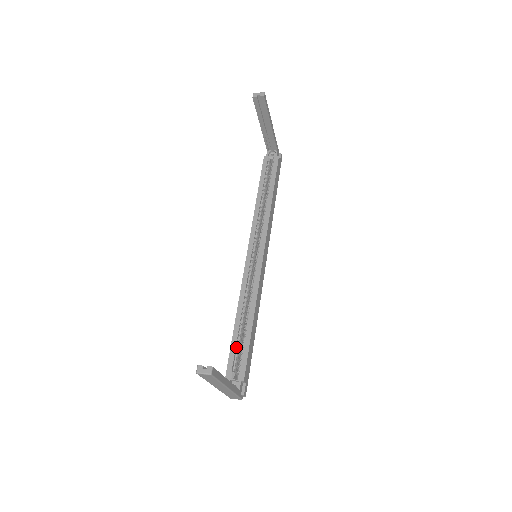
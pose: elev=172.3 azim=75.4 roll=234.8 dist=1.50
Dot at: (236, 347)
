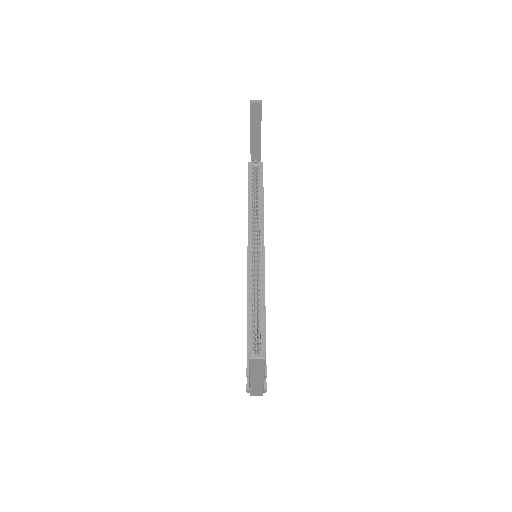
Dot at: (252, 343)
